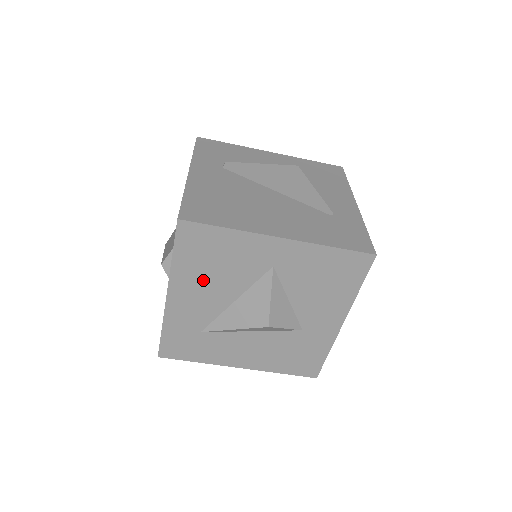
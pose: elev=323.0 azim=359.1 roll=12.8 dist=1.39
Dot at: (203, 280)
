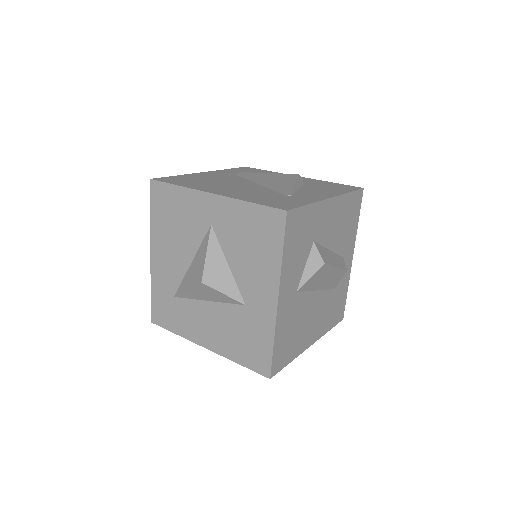
Dot at: (170, 238)
